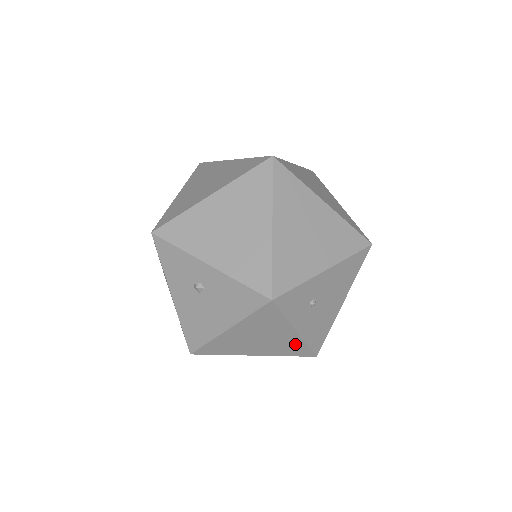
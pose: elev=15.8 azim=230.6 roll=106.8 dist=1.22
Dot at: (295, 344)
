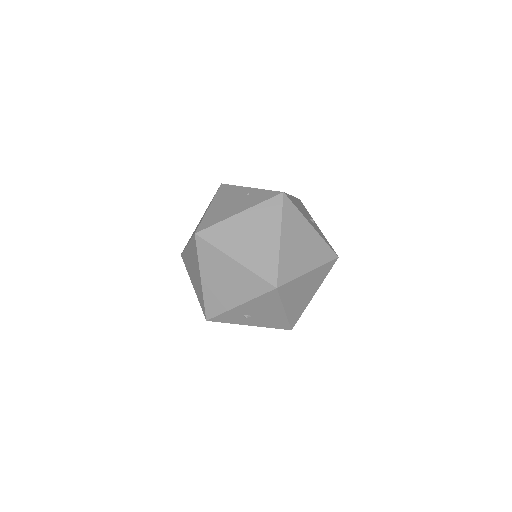
Dot at: occluded
